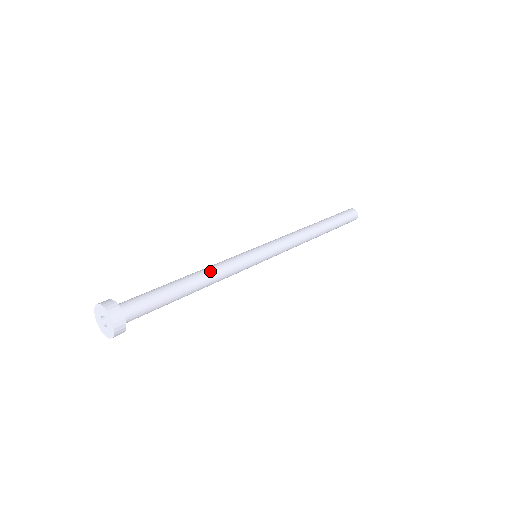
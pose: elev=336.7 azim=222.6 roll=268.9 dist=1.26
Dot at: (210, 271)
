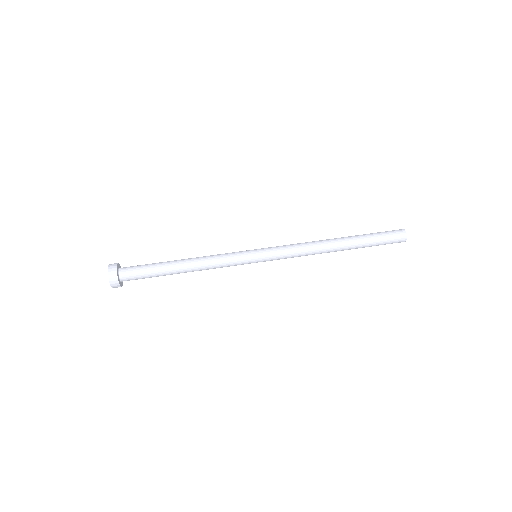
Dot at: (200, 258)
